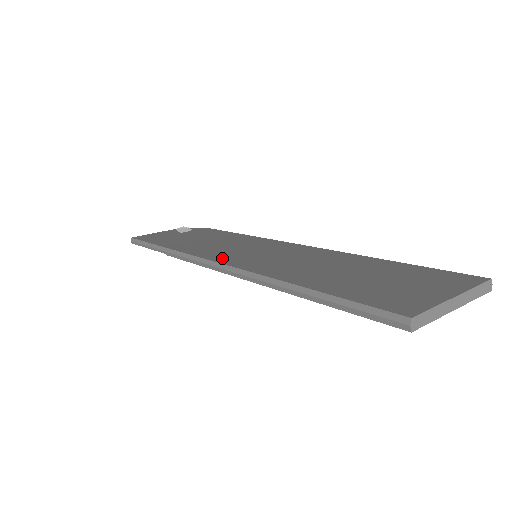
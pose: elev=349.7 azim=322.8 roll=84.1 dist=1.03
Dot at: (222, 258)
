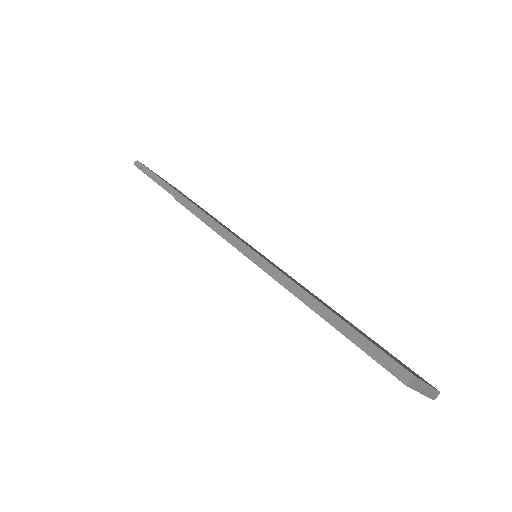
Dot at: occluded
